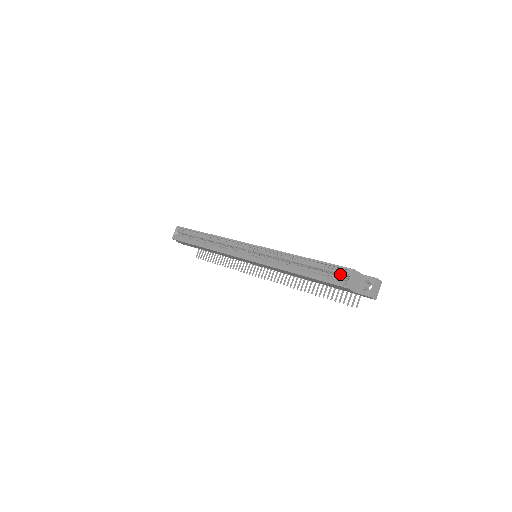
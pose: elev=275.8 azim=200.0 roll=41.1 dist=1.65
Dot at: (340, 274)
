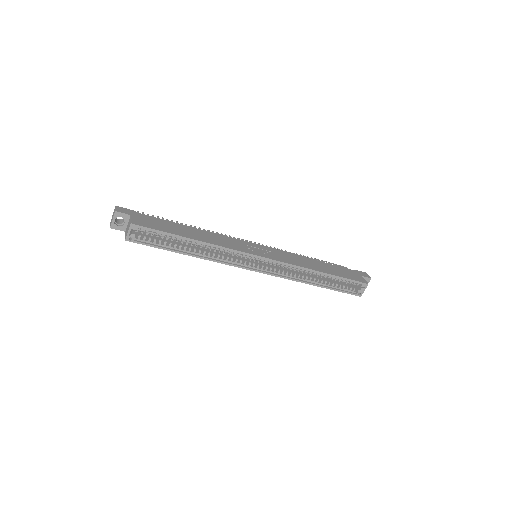
Dot at: occluded
